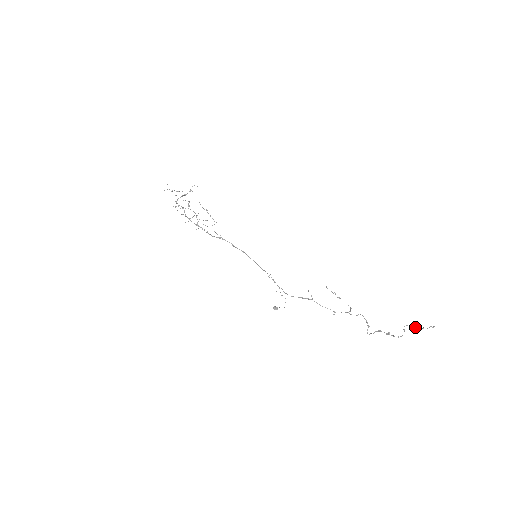
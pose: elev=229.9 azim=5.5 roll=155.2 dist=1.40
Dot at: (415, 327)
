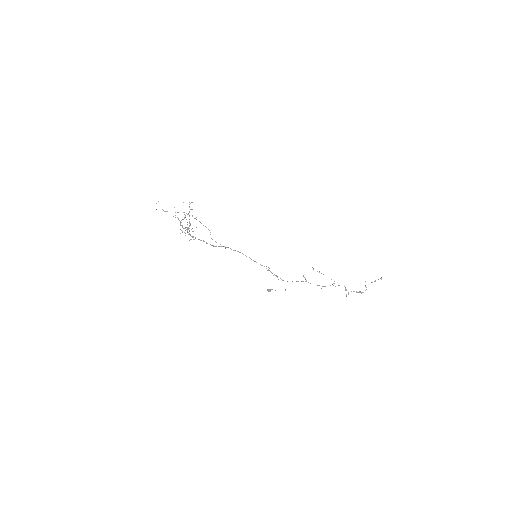
Dot at: (372, 282)
